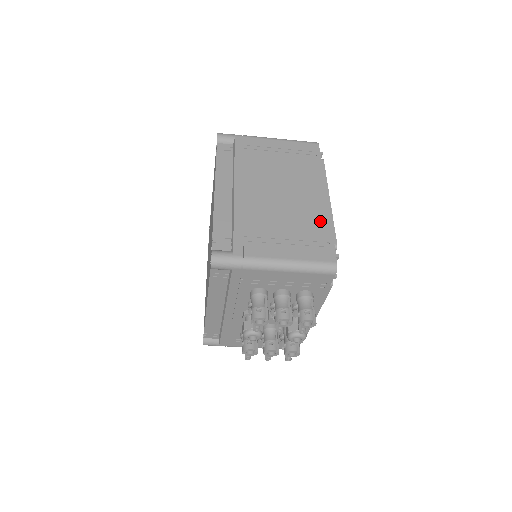
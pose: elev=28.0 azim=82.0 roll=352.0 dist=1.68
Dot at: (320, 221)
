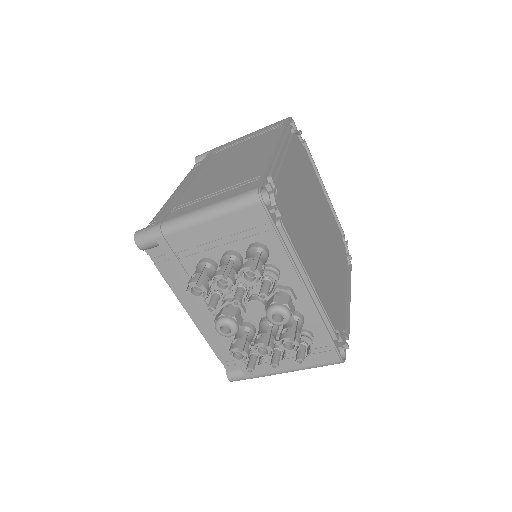
Dot at: (259, 165)
